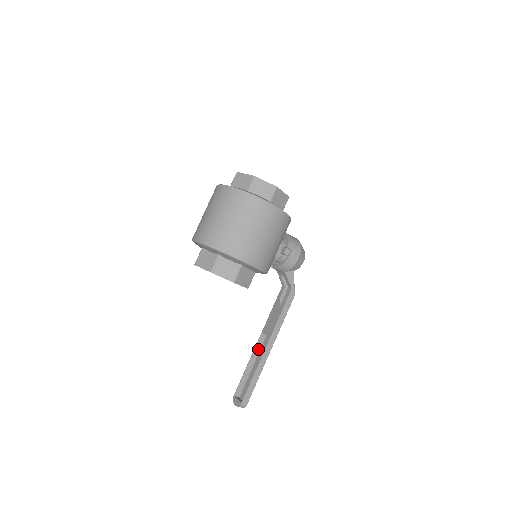
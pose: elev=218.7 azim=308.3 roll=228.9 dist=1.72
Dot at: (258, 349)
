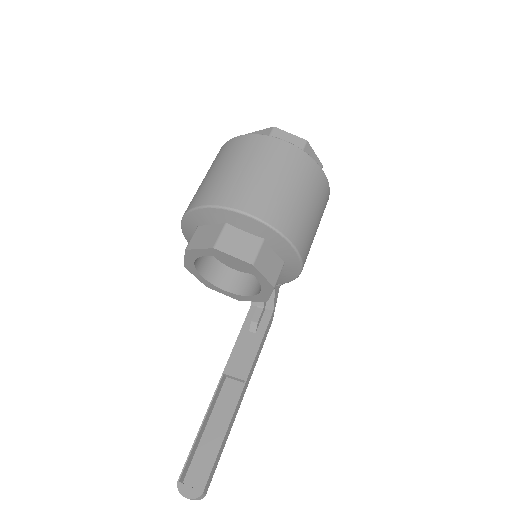
Dot at: (215, 399)
